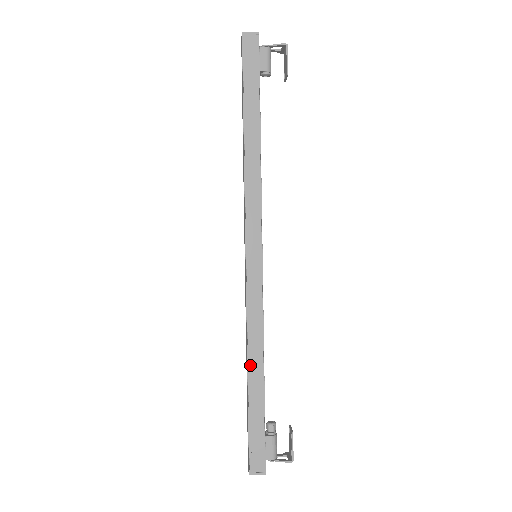
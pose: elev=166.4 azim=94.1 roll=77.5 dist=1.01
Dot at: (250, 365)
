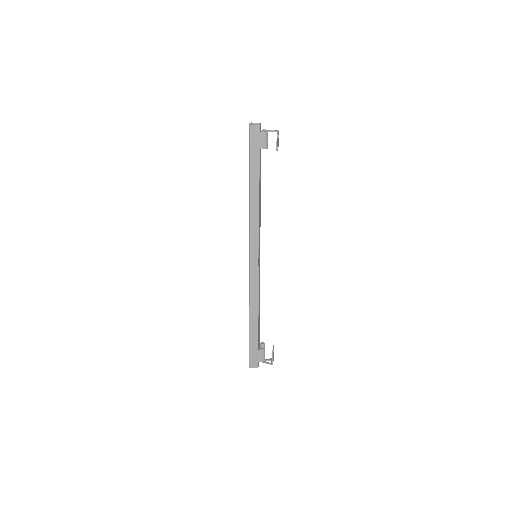
Dot at: (251, 314)
